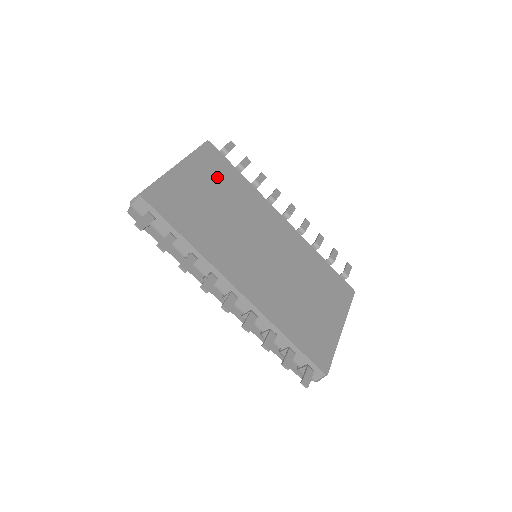
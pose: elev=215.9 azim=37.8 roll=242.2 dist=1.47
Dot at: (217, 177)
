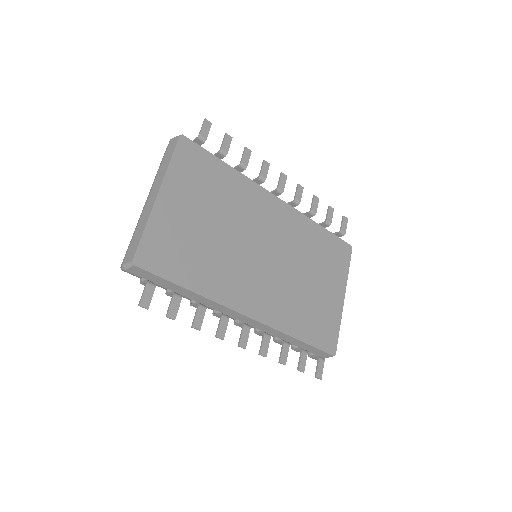
Dot at: (202, 185)
